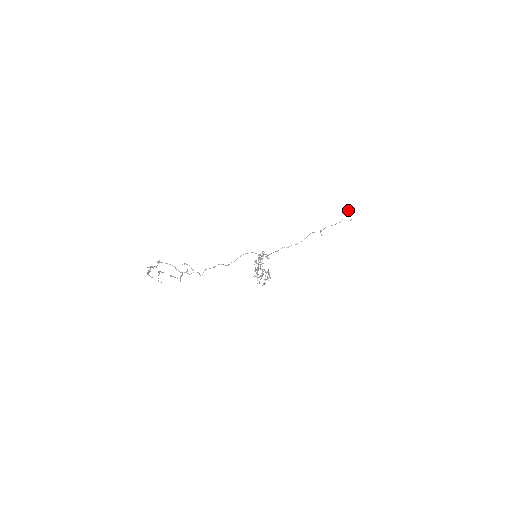
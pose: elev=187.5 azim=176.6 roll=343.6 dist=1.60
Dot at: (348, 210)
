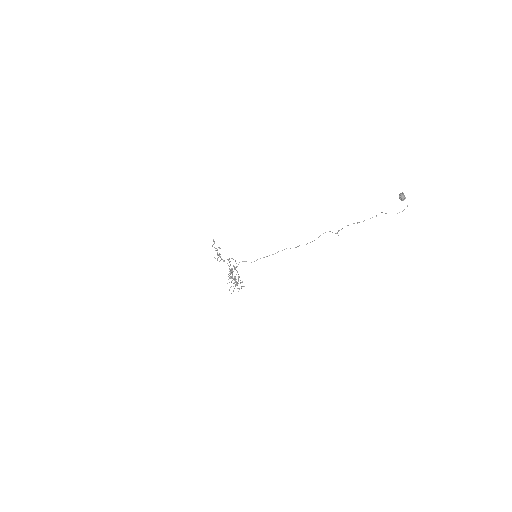
Dot at: (399, 197)
